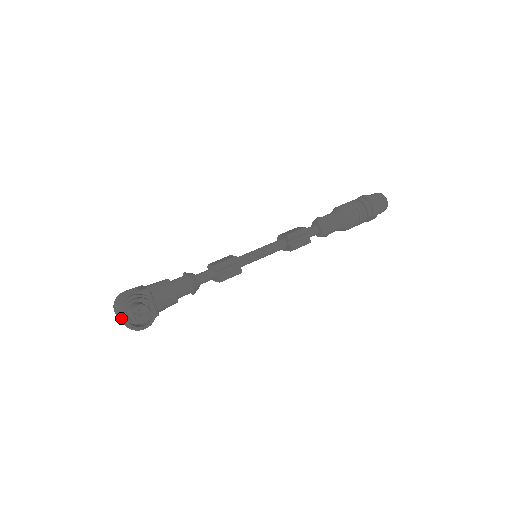
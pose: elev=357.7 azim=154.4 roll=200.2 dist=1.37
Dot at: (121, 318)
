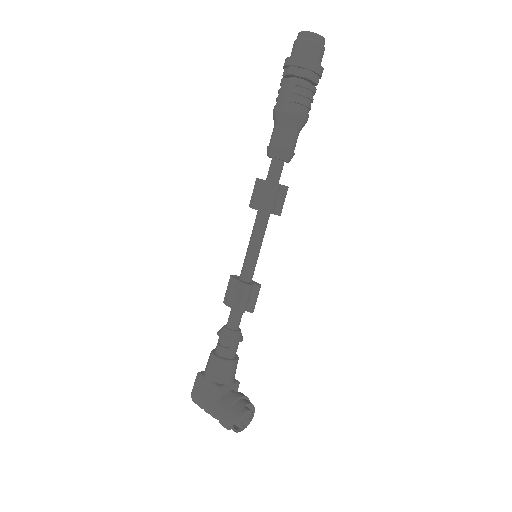
Dot at: occluded
